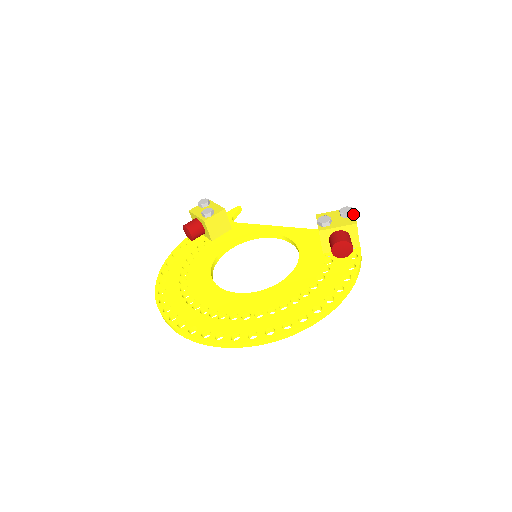
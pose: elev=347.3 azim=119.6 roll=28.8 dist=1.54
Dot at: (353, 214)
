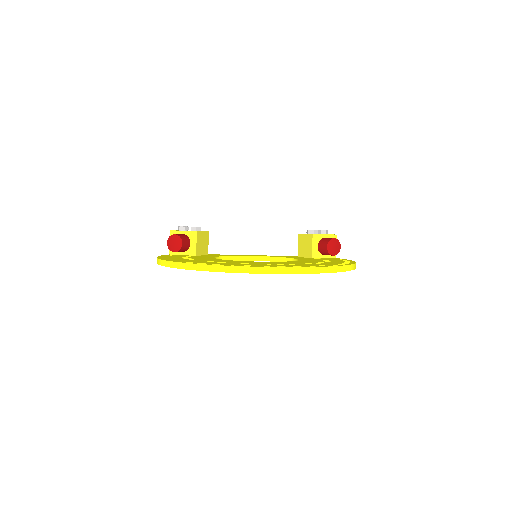
Dot at: occluded
